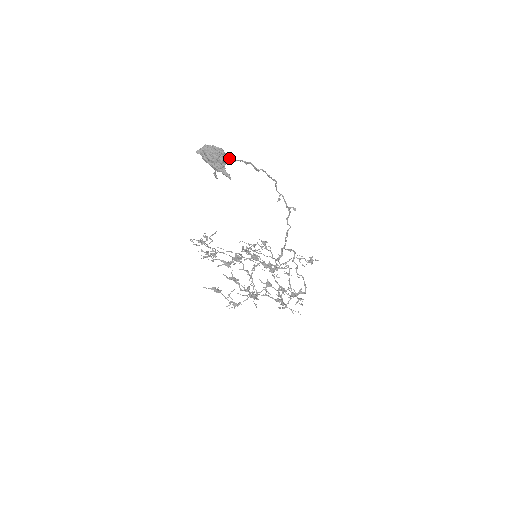
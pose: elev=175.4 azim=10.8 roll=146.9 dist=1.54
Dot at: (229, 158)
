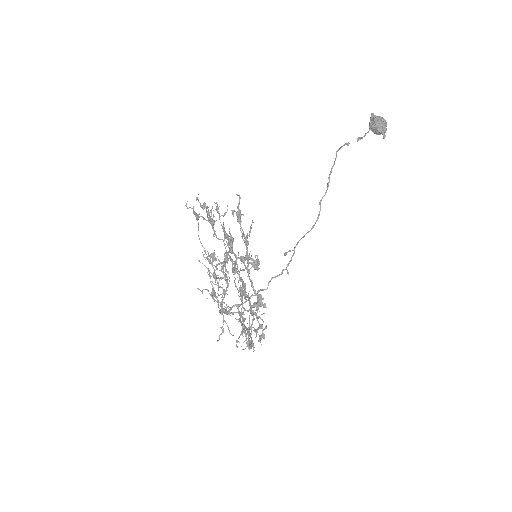
Dot at: occluded
